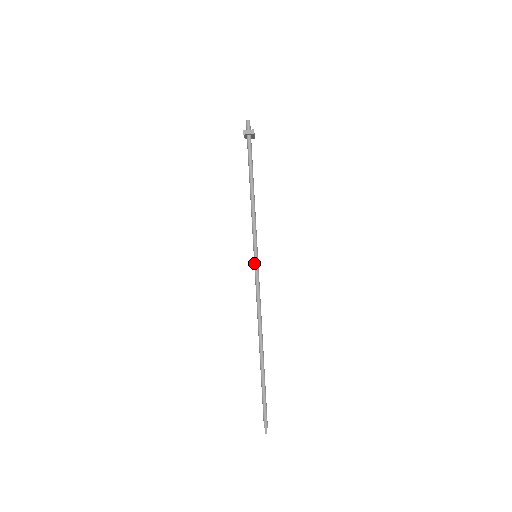
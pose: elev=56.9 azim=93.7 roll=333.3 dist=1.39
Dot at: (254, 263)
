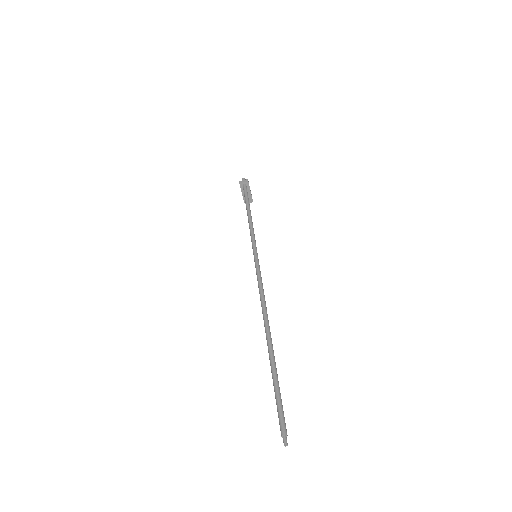
Dot at: (254, 259)
